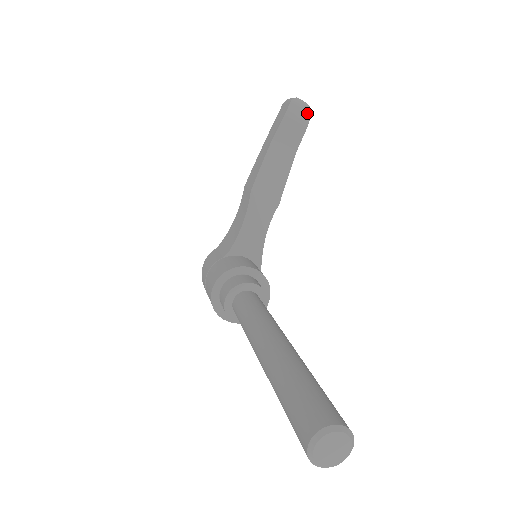
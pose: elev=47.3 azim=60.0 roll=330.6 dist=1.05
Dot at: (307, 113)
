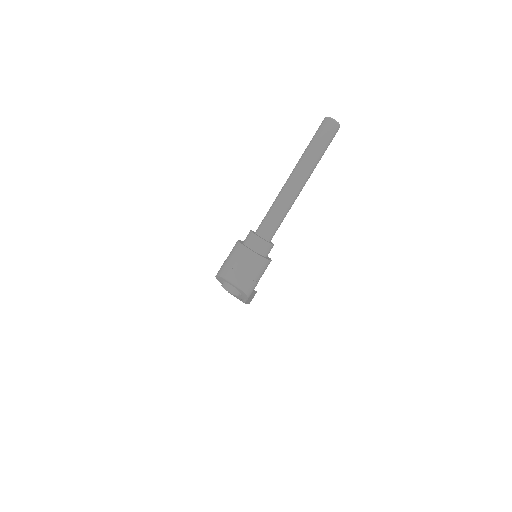
Dot at: occluded
